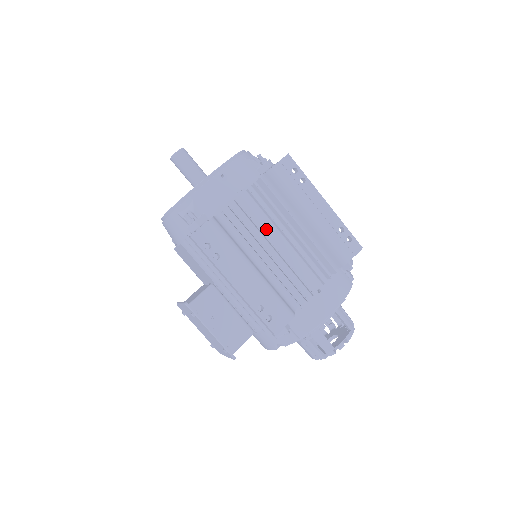
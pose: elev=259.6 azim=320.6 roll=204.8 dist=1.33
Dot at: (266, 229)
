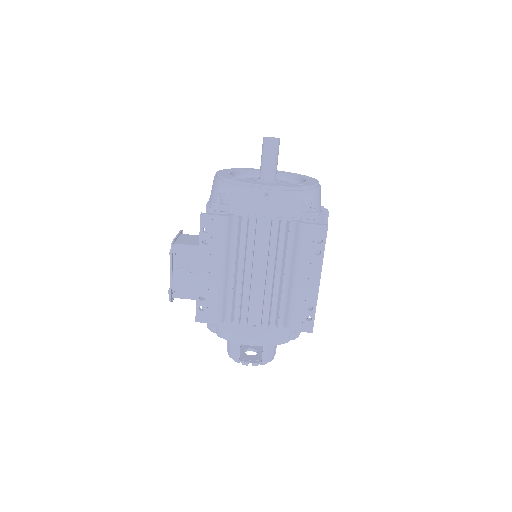
Dot at: (259, 256)
